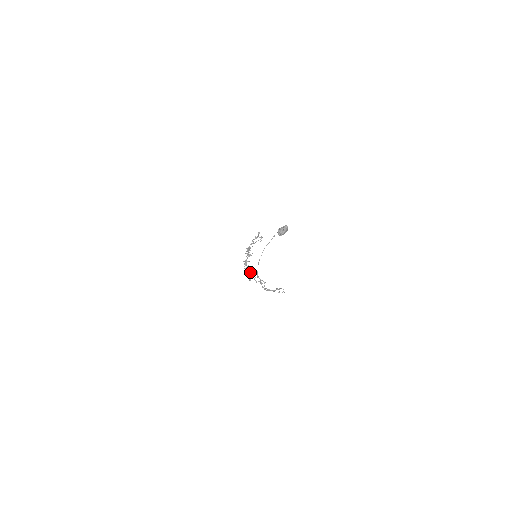
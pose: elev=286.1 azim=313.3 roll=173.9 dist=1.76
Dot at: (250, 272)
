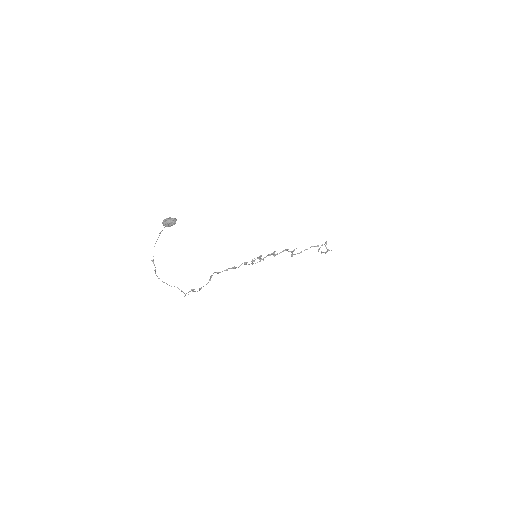
Dot at: (232, 267)
